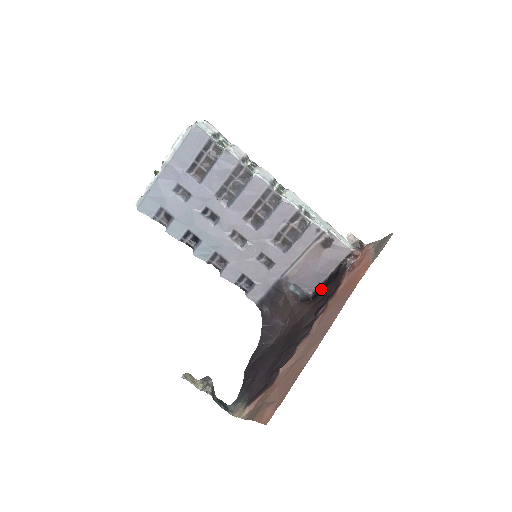
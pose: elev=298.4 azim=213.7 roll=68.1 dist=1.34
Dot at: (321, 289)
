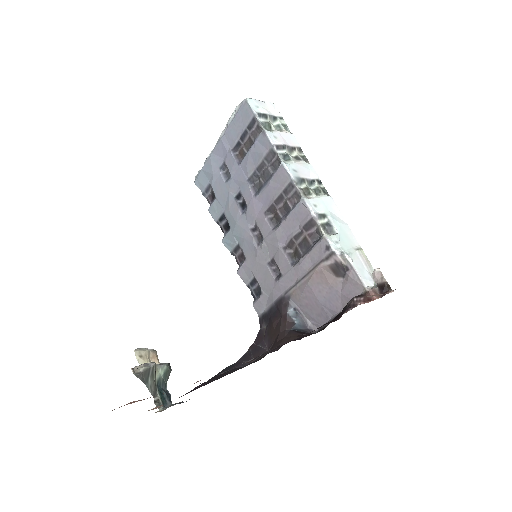
Dot at: (324, 328)
